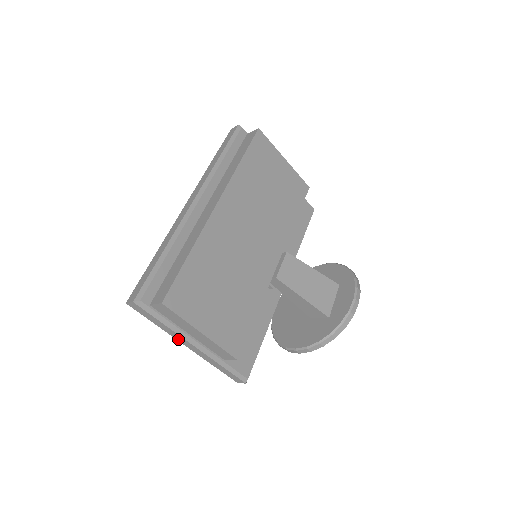
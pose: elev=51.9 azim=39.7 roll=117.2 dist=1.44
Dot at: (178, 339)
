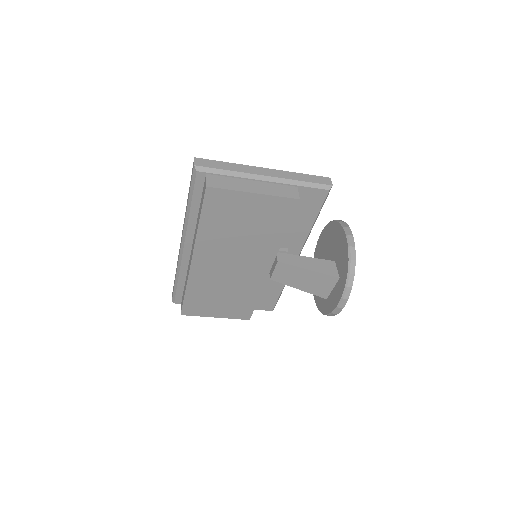
Dot at: occluded
